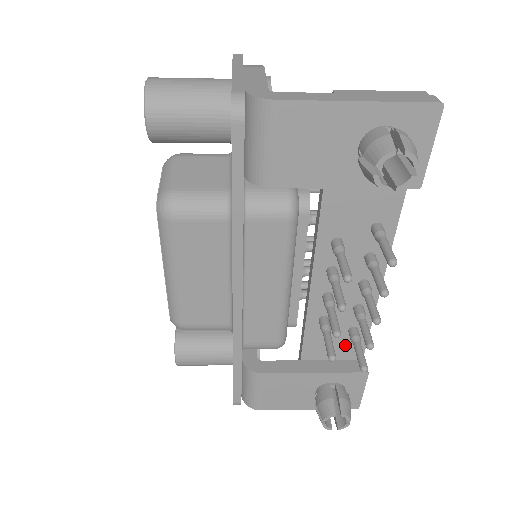
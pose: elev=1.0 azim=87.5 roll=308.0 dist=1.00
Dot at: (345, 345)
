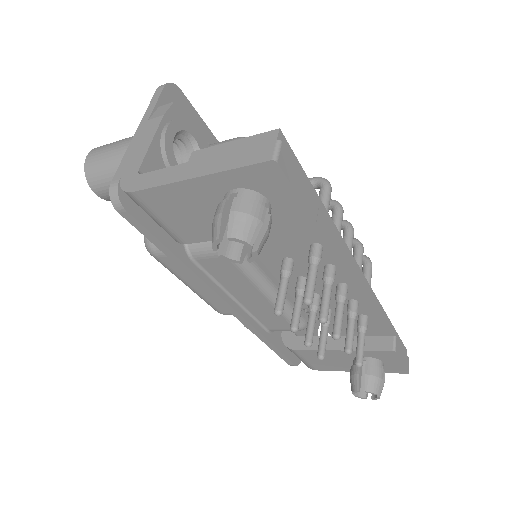
Dot at: occluded
